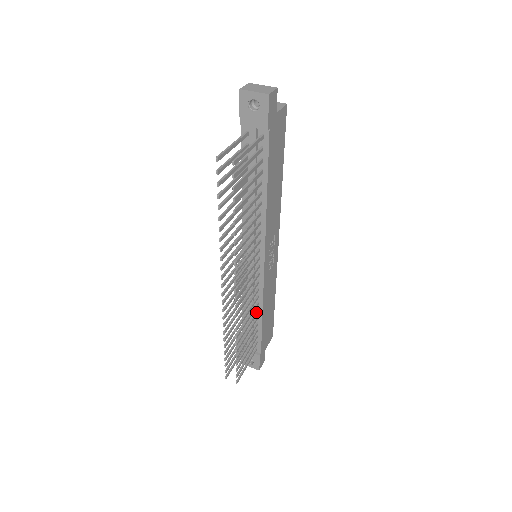
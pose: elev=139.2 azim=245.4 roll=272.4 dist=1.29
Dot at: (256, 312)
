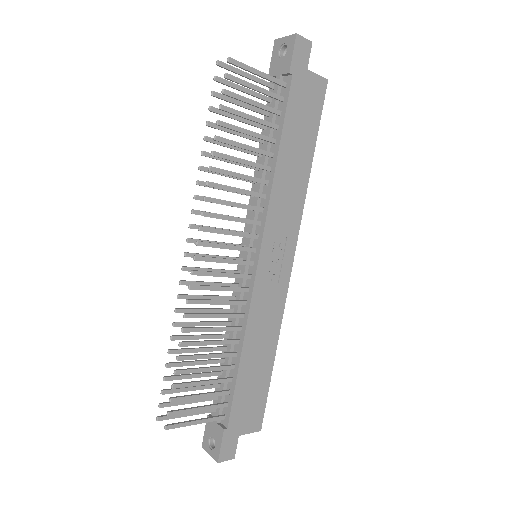
Dot at: (234, 339)
